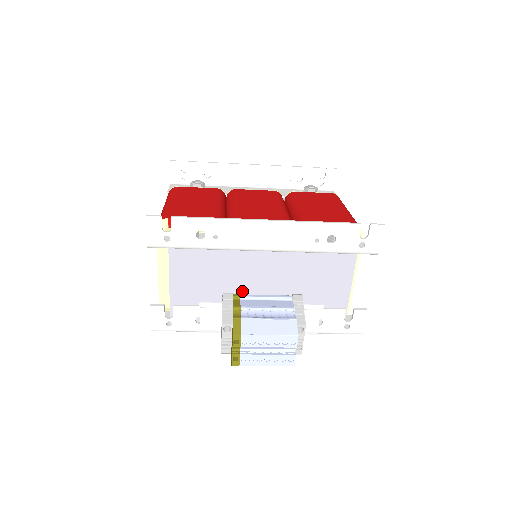
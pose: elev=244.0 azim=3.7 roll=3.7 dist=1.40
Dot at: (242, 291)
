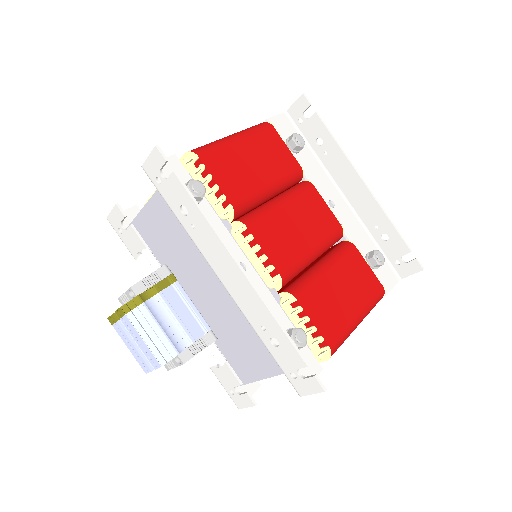
Dot at: (187, 278)
